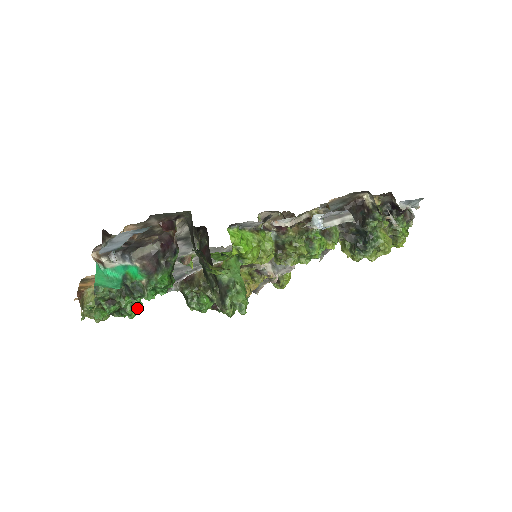
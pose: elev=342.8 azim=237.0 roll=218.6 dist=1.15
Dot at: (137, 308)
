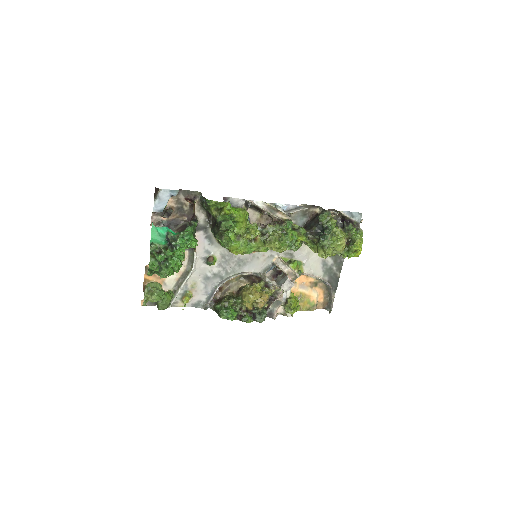
Dot at: (175, 262)
